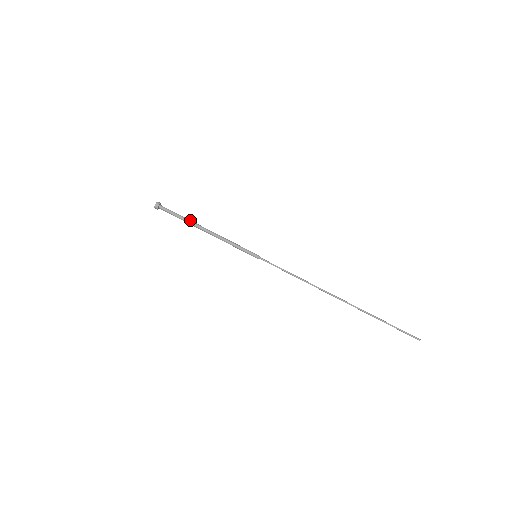
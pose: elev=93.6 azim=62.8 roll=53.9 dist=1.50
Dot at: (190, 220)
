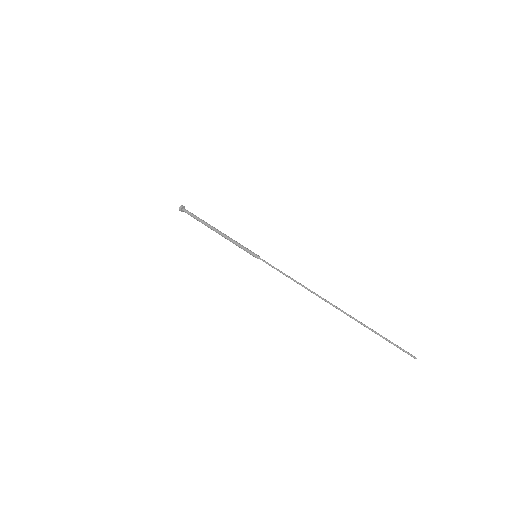
Dot at: occluded
